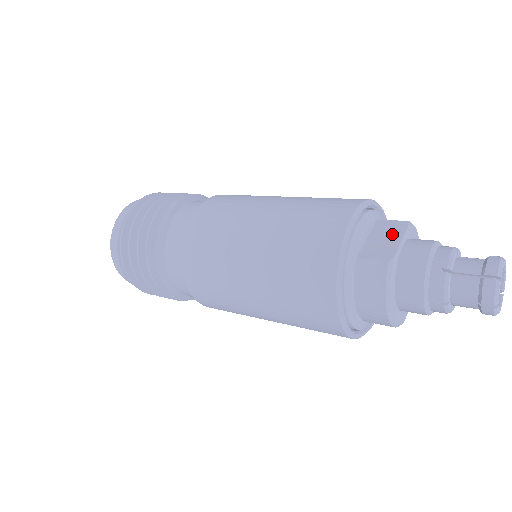
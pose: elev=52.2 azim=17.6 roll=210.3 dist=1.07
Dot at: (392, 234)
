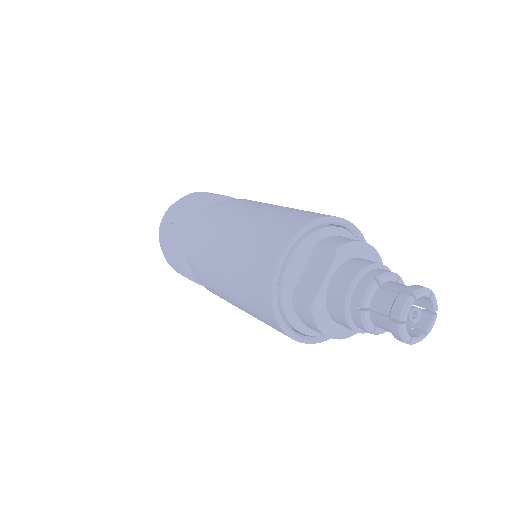
Dot at: (321, 266)
